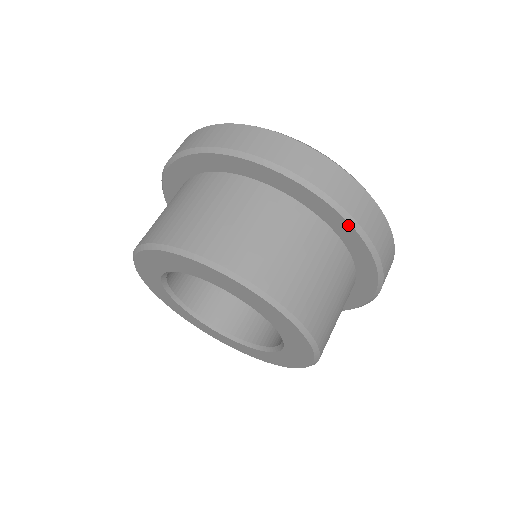
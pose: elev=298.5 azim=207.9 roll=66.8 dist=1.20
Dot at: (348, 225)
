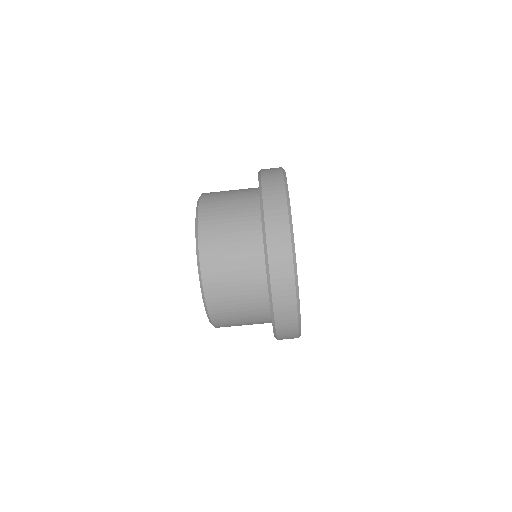
Dot at: occluded
